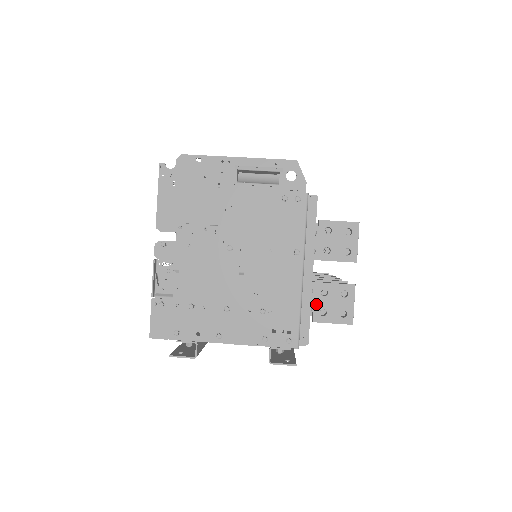
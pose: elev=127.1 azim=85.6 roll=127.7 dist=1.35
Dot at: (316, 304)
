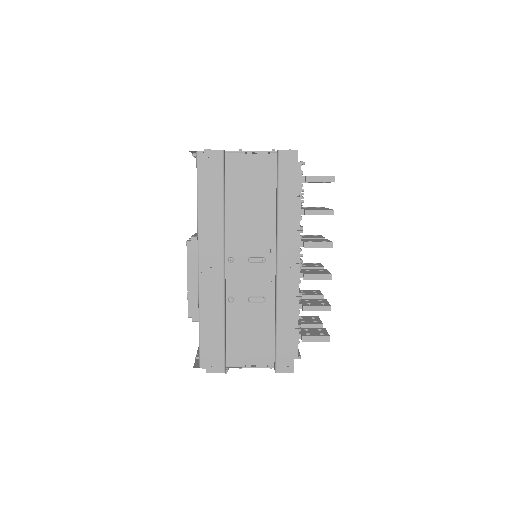
Dot at: occluded
